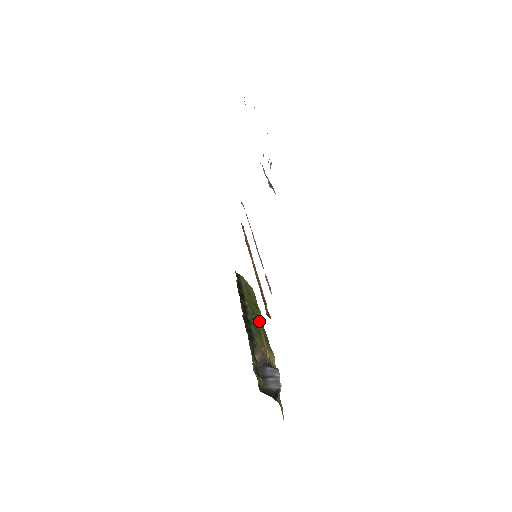
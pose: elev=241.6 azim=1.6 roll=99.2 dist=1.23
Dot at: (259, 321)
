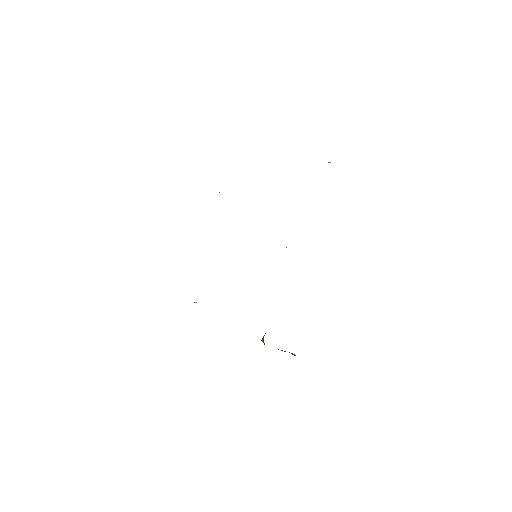
Dot at: occluded
